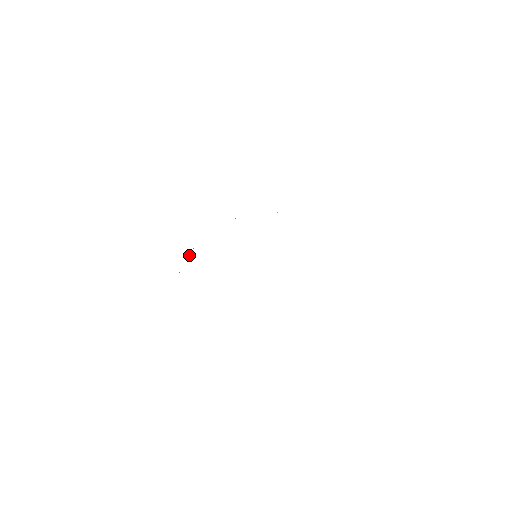
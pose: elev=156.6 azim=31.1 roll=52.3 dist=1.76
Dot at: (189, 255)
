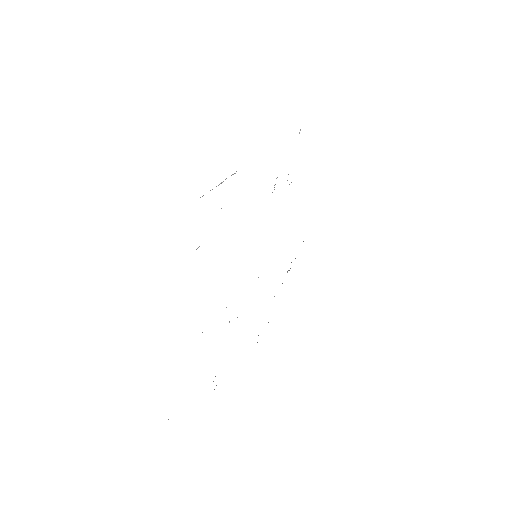
Dot at: occluded
